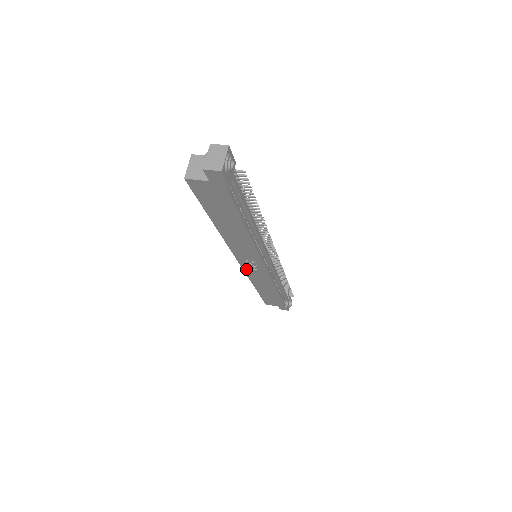
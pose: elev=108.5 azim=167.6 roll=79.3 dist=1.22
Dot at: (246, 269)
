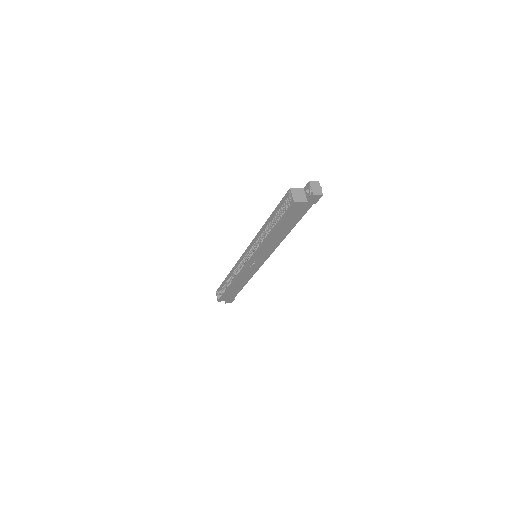
Dot at: (246, 268)
